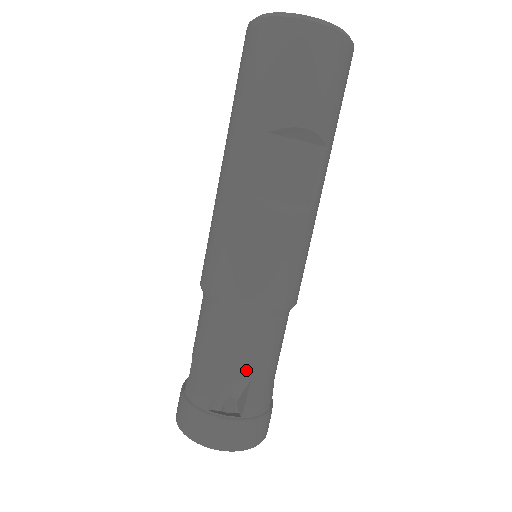
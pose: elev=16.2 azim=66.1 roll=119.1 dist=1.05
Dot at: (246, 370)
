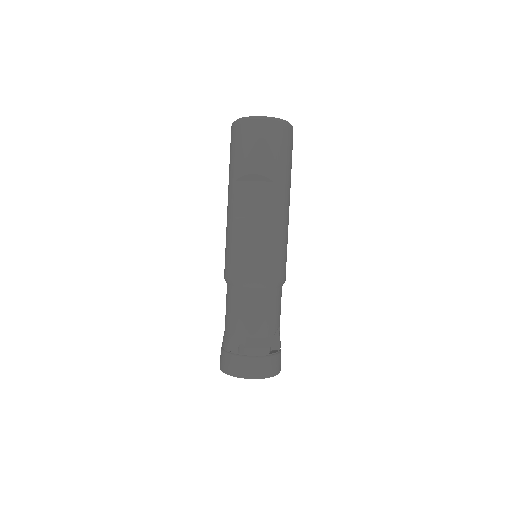
Dot at: (243, 323)
